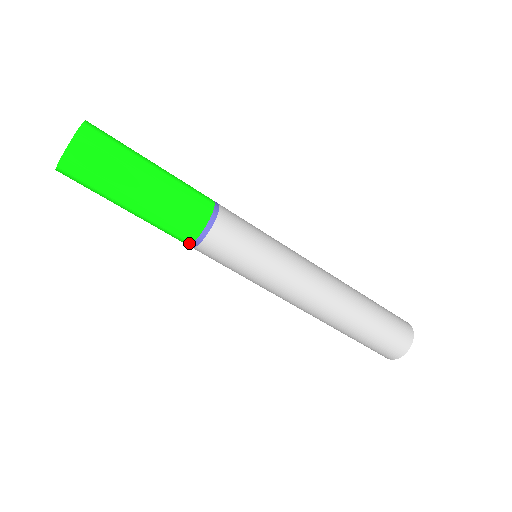
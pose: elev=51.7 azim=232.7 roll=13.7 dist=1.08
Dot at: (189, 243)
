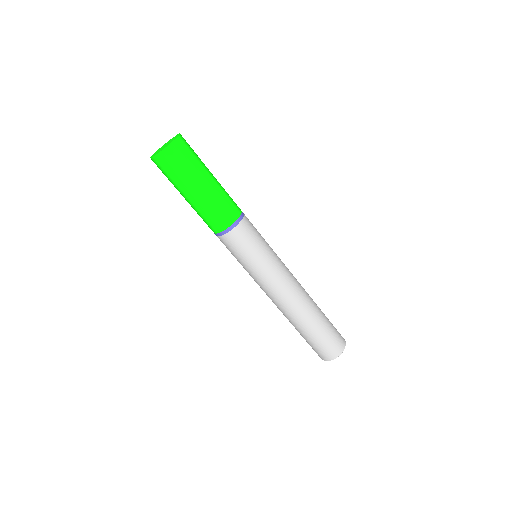
Dot at: occluded
